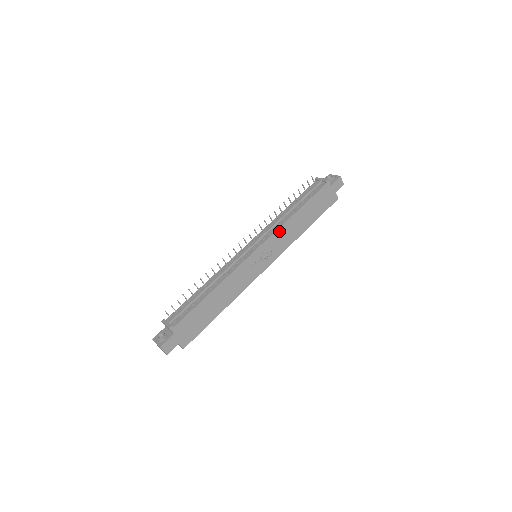
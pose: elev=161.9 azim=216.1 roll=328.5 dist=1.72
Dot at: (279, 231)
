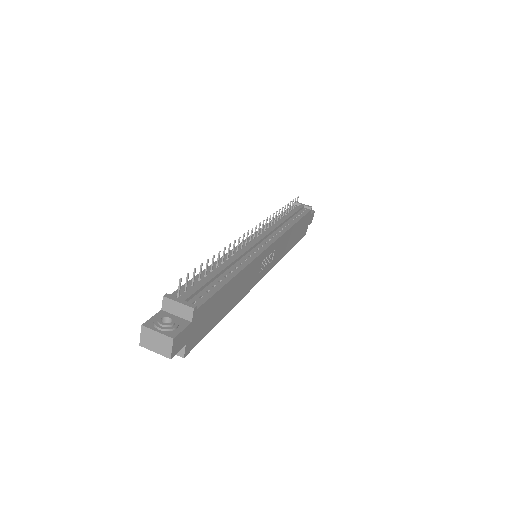
Dot at: (284, 236)
